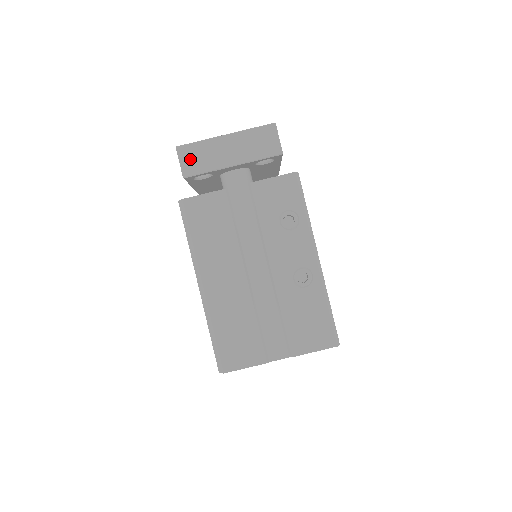
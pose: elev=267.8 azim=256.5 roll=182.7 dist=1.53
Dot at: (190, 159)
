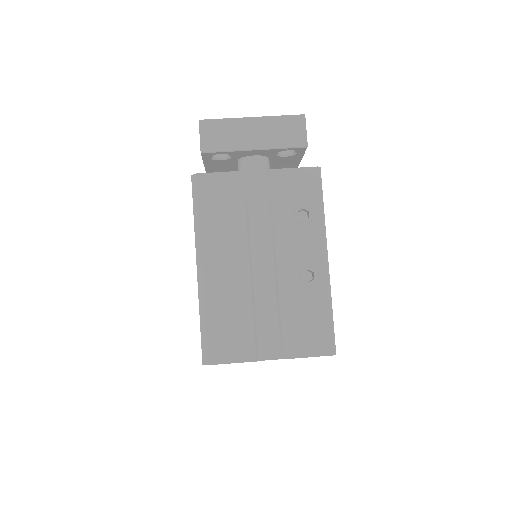
Dot at: (211, 135)
